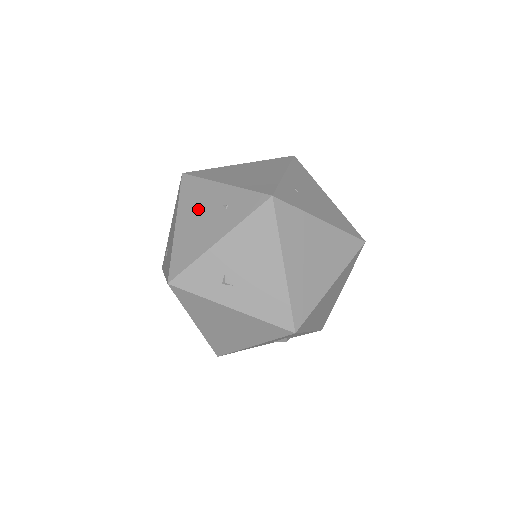
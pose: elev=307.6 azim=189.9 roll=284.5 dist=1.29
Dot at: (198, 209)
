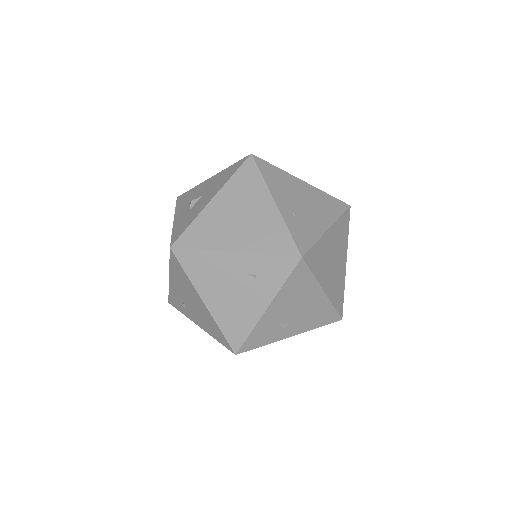
Dot at: (221, 283)
